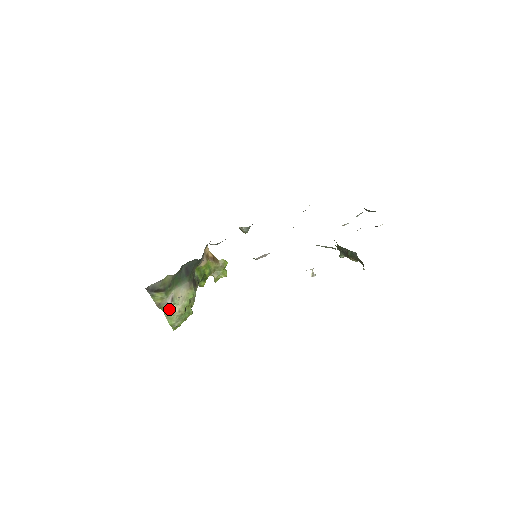
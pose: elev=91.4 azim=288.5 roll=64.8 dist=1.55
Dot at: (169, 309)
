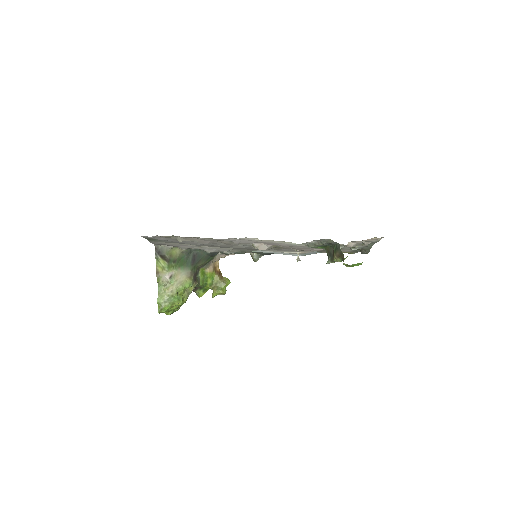
Dot at: (164, 286)
